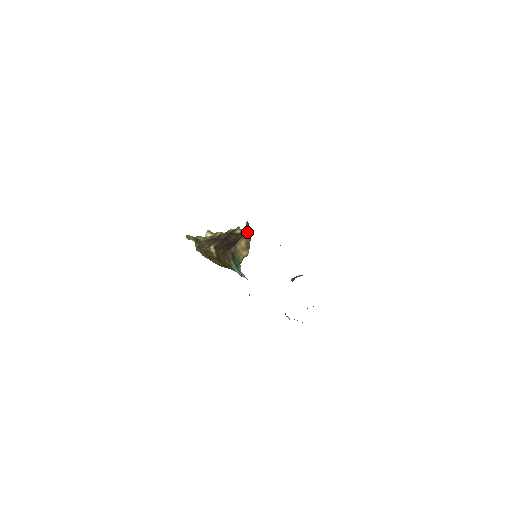
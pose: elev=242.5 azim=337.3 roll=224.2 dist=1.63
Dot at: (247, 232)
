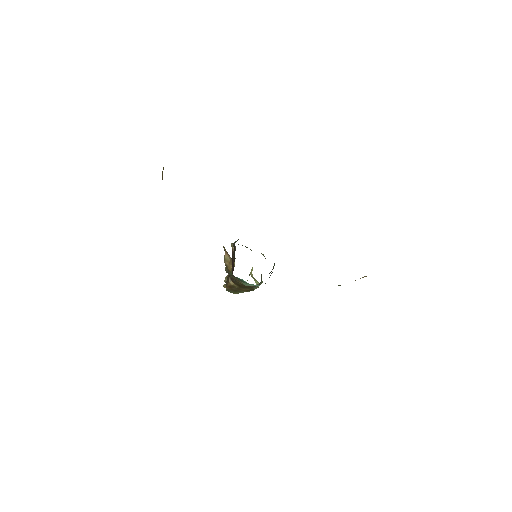
Dot at: occluded
